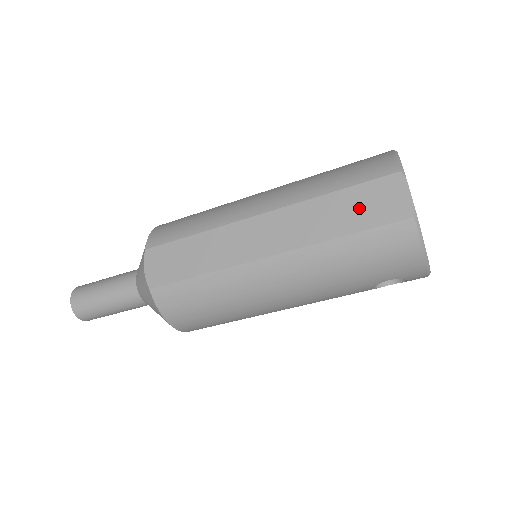
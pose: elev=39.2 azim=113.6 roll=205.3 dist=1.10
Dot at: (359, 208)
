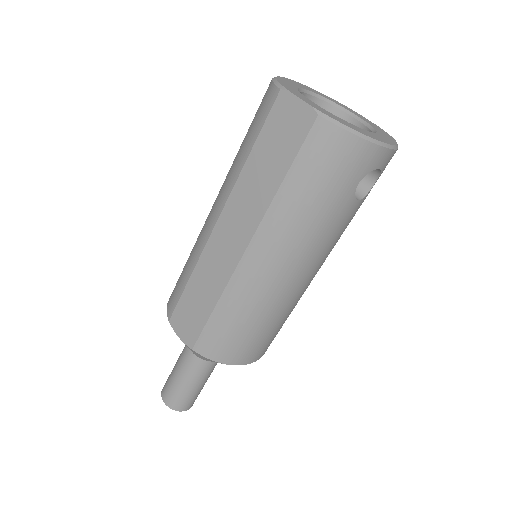
Dot at: (275, 149)
